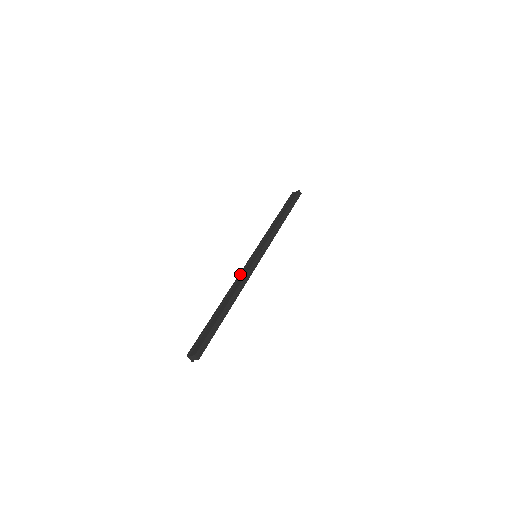
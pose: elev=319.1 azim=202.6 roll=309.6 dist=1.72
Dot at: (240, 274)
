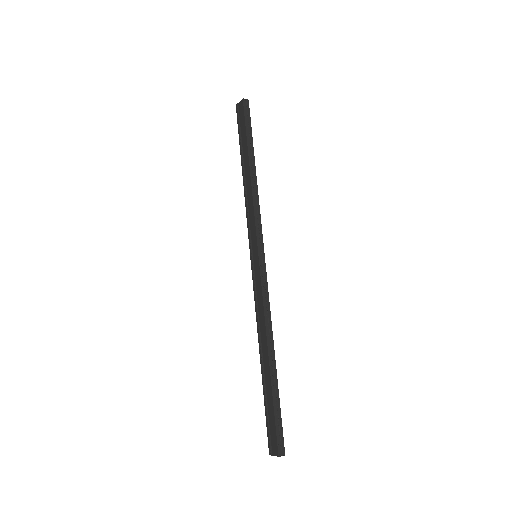
Dot at: (255, 301)
